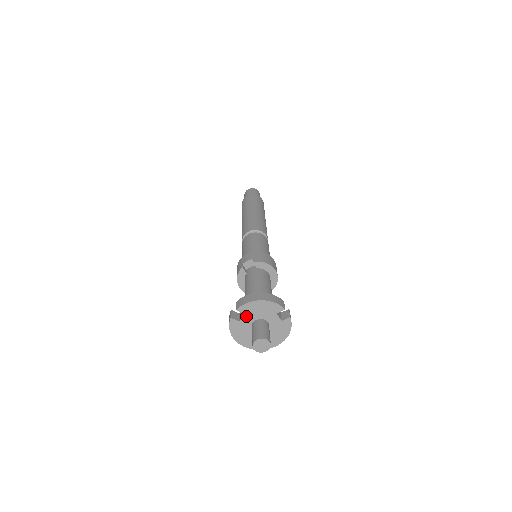
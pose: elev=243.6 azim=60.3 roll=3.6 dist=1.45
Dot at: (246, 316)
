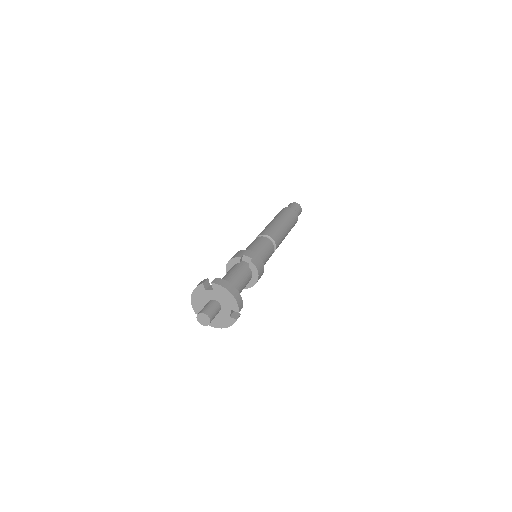
Dot at: (213, 292)
